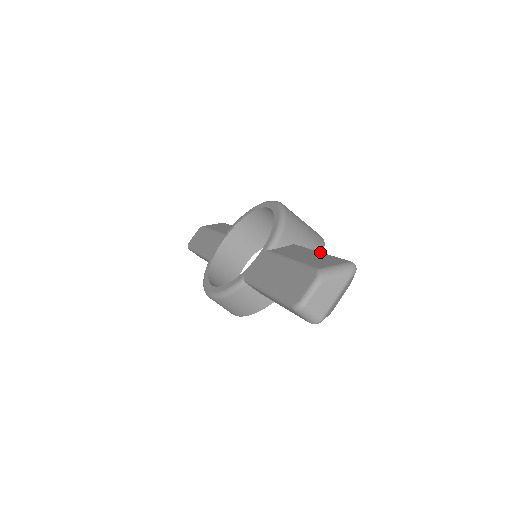
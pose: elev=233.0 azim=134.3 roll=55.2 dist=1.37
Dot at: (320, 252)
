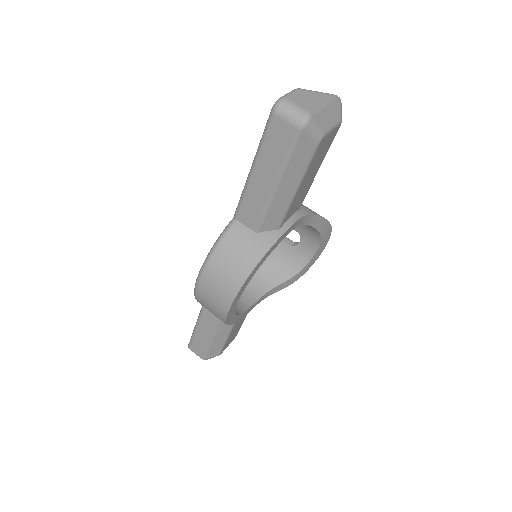
Dot at: occluded
